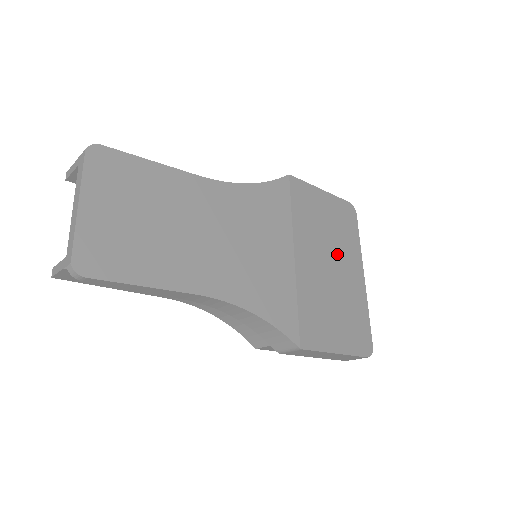
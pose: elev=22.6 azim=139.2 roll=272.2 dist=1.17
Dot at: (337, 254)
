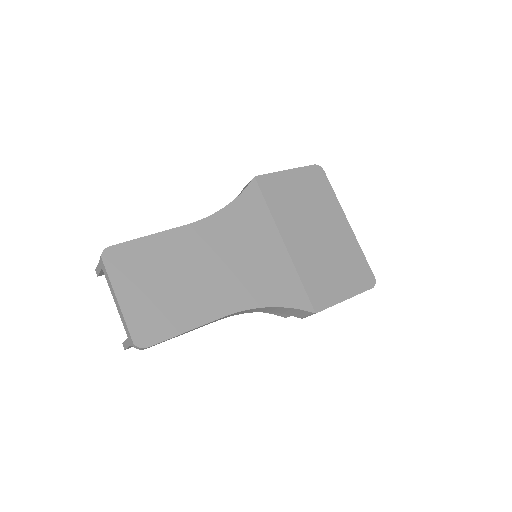
Dot at: (319, 219)
